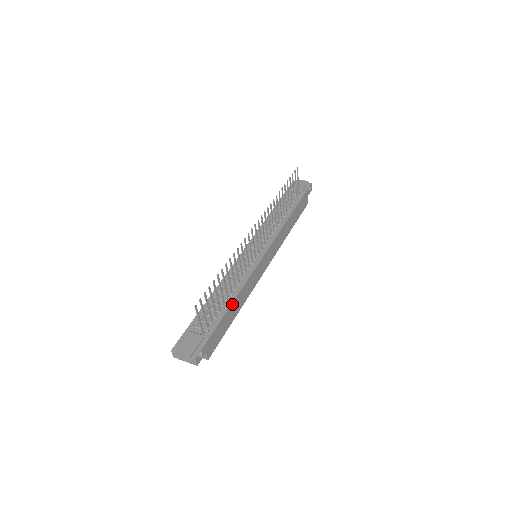
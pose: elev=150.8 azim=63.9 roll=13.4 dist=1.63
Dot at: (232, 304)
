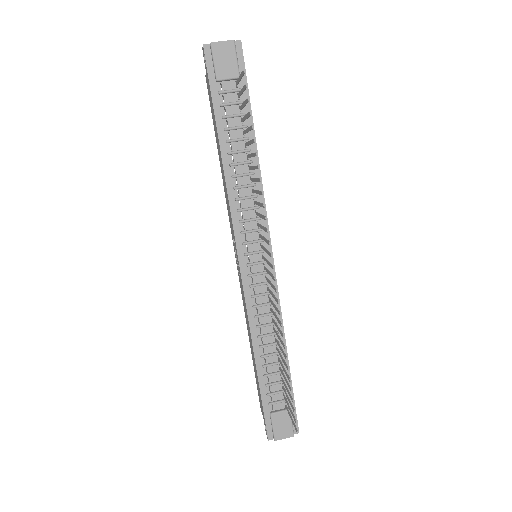
Dot at: (286, 351)
